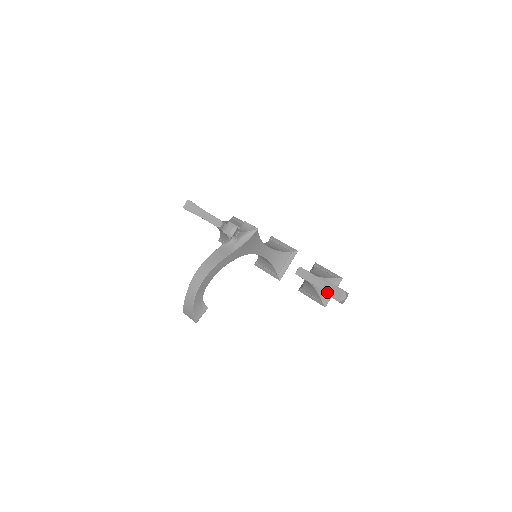
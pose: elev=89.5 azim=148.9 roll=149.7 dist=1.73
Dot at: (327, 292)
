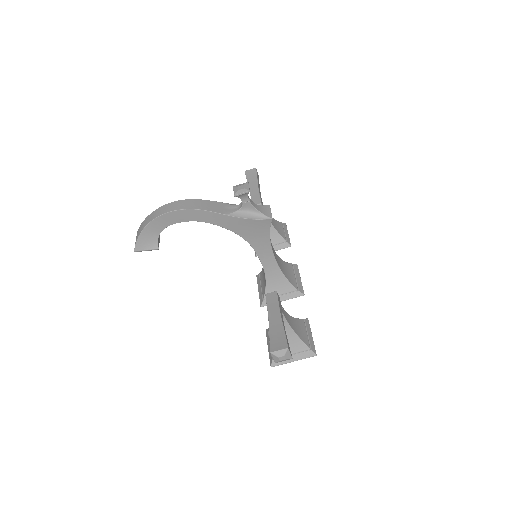
Dot at: (272, 334)
